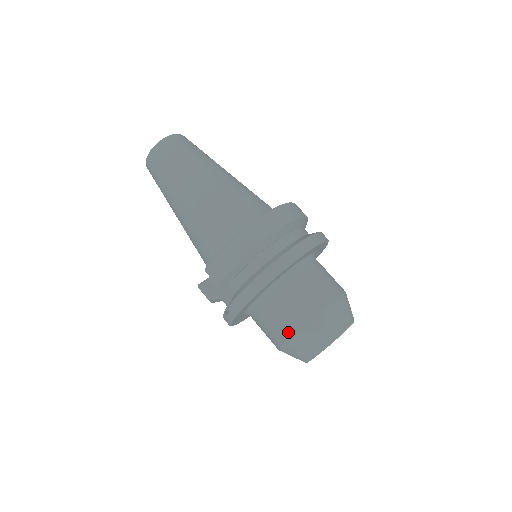
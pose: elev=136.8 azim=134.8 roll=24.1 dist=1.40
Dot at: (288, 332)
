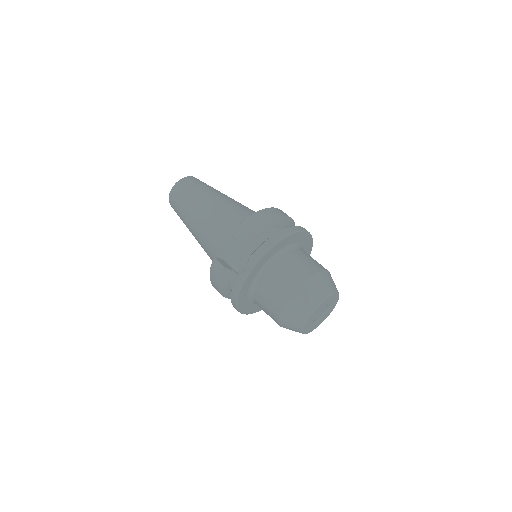
Dot at: (296, 282)
